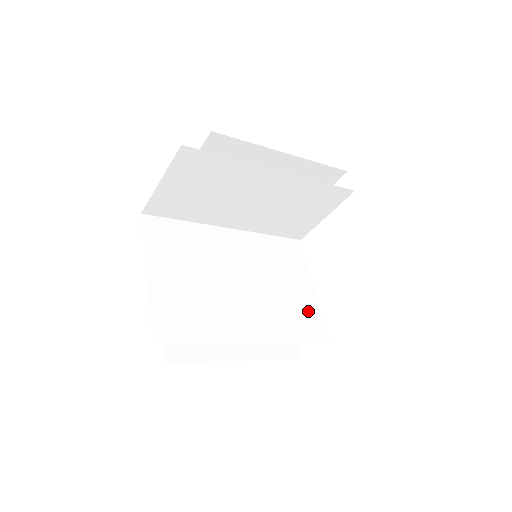
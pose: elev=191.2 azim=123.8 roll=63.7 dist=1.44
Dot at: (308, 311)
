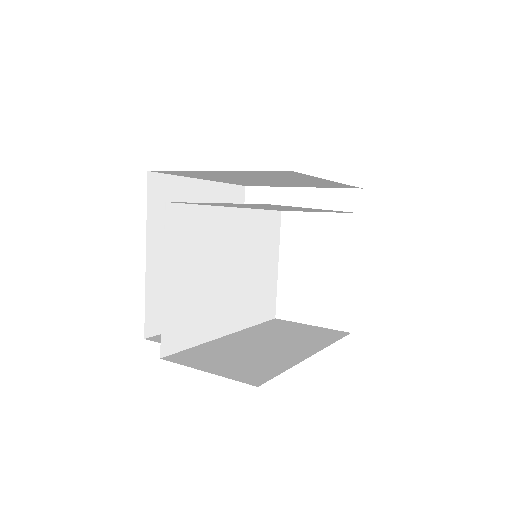
Dot at: (269, 291)
